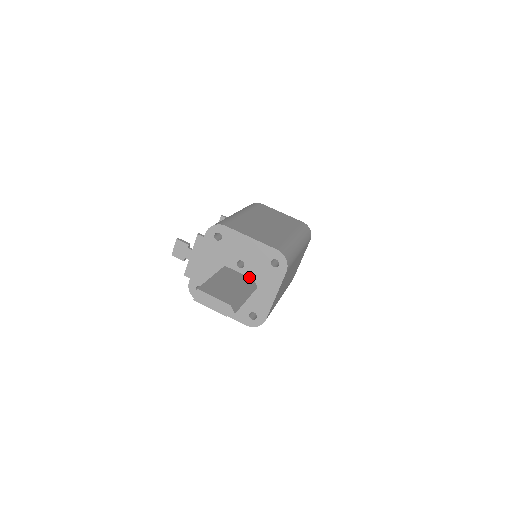
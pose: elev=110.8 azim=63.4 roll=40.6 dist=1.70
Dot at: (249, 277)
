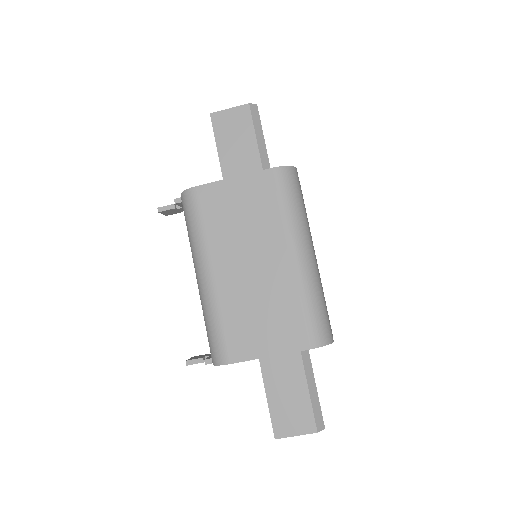
Dot at: occluded
